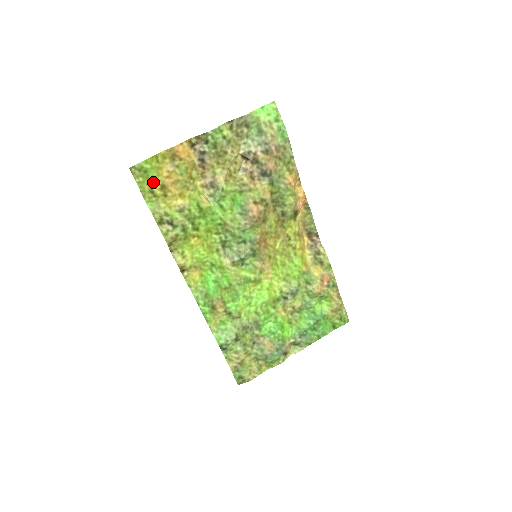
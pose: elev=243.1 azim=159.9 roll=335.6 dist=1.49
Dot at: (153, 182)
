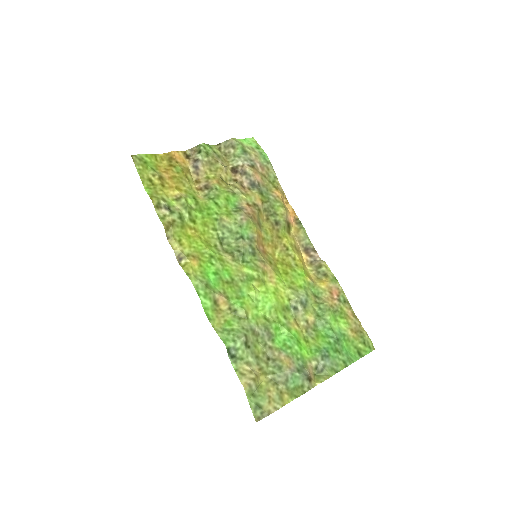
Dot at: (152, 172)
